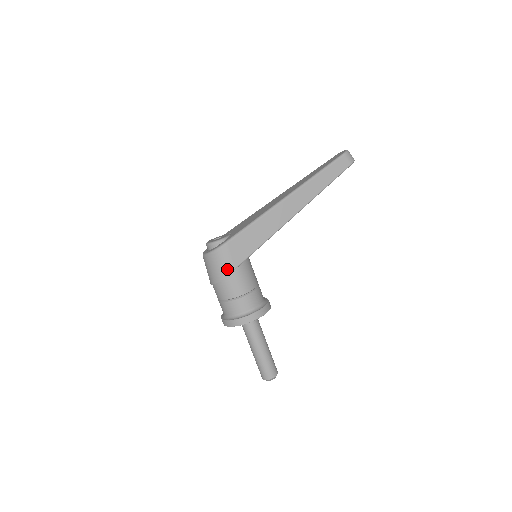
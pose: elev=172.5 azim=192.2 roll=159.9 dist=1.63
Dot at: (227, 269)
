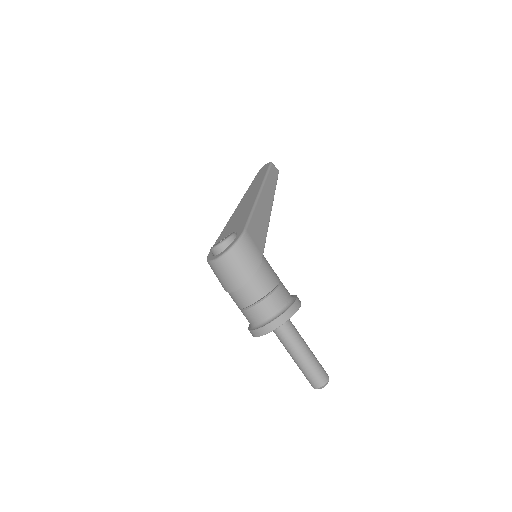
Dot at: (257, 257)
